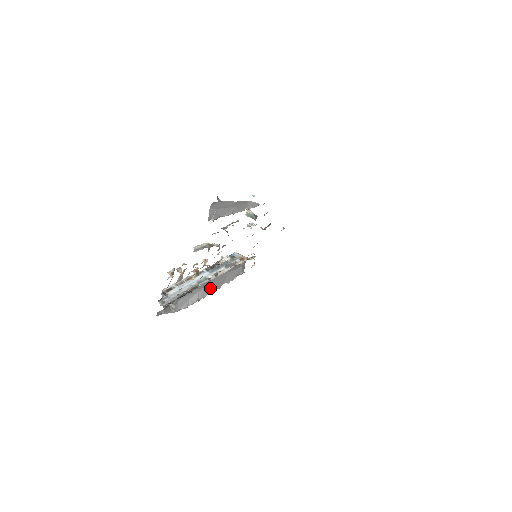
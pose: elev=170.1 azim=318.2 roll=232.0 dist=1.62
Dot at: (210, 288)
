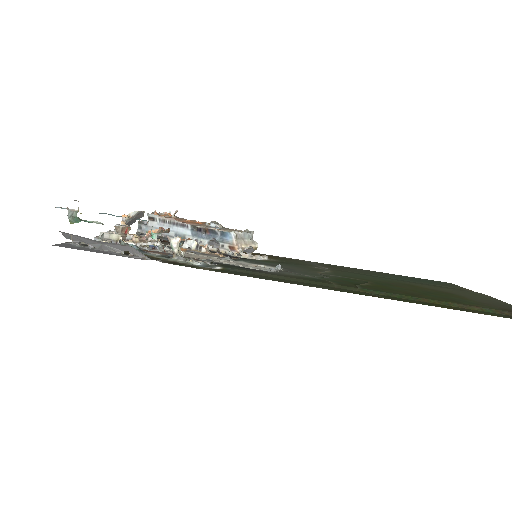
Dot at: occluded
